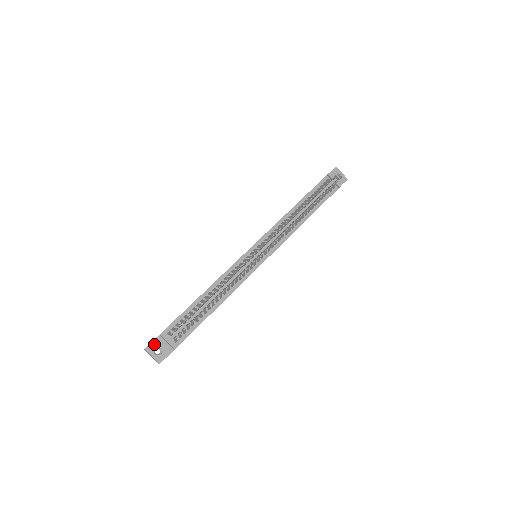
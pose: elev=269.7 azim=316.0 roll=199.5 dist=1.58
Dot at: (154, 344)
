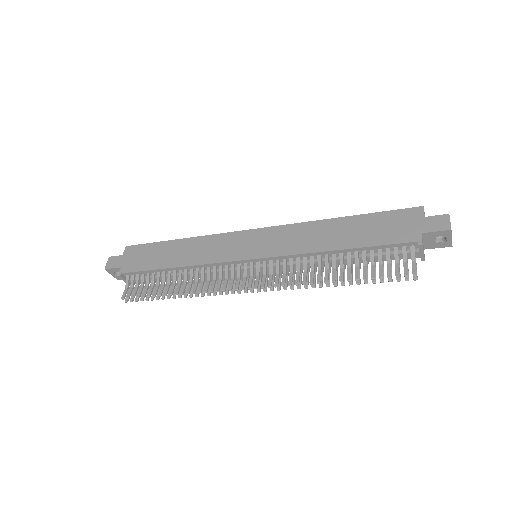
Dot at: (114, 270)
